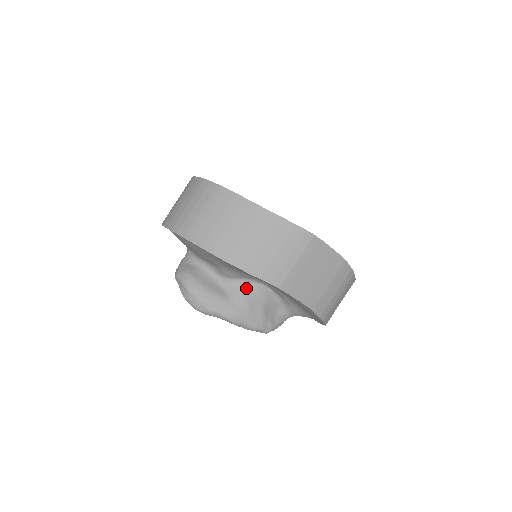
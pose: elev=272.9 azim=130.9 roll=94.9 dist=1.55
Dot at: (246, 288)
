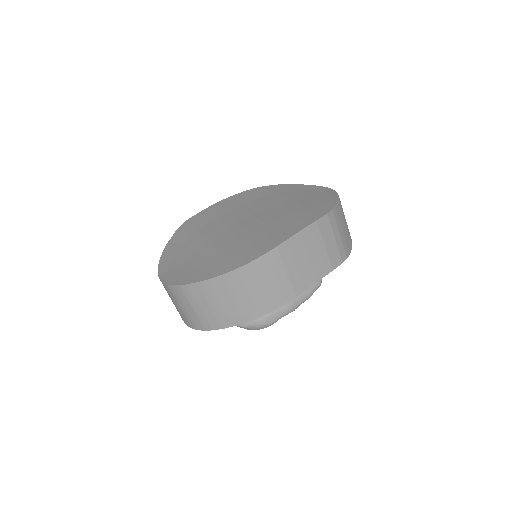
Dot at: occluded
